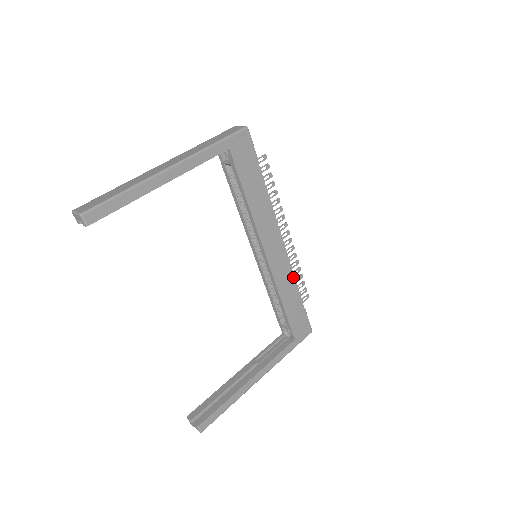
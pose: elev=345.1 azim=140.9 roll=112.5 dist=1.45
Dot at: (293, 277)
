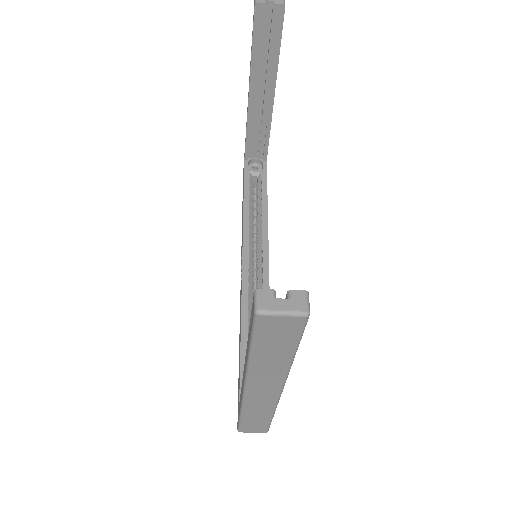
Dot at: occluded
